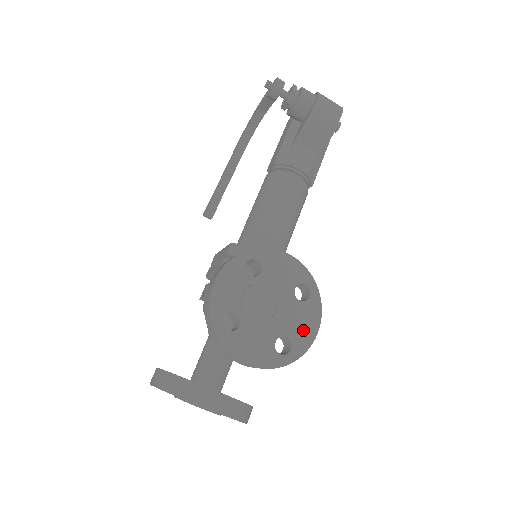
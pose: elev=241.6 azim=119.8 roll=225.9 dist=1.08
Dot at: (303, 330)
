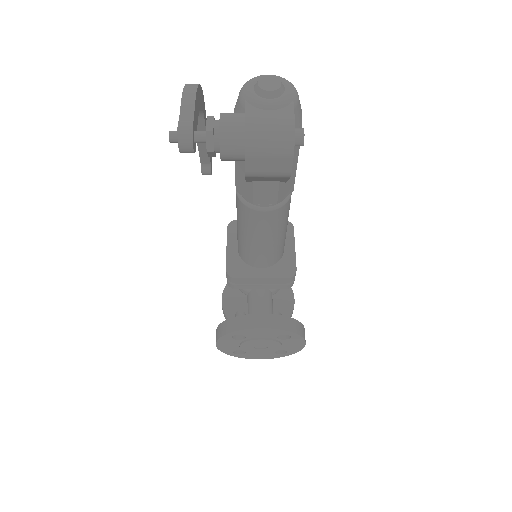
Dot at: (293, 347)
